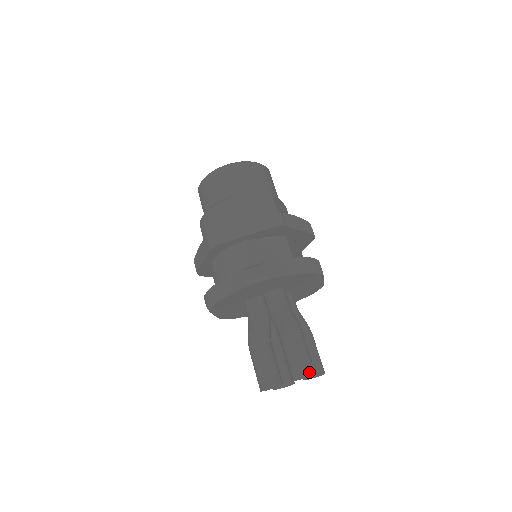
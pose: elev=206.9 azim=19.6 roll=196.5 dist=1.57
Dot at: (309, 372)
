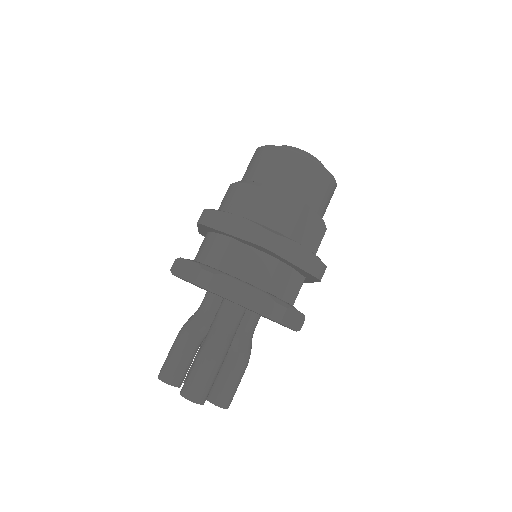
Dot at: (193, 399)
